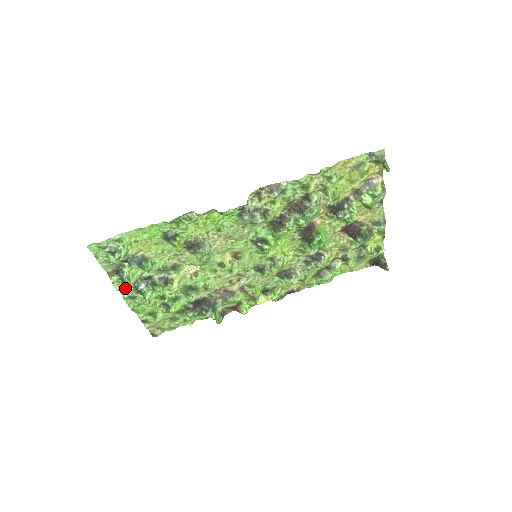
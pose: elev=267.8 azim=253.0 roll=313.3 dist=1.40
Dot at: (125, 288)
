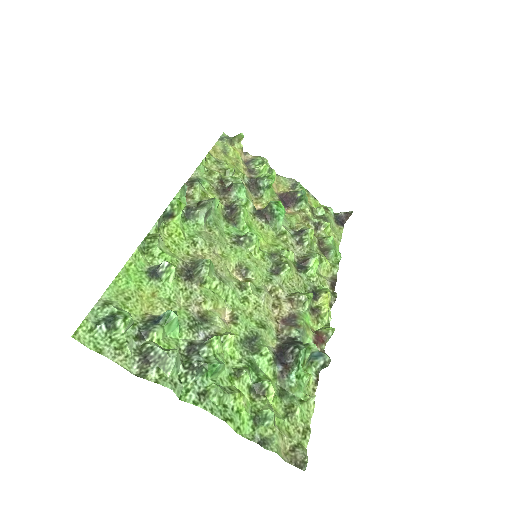
Dot at: (180, 386)
